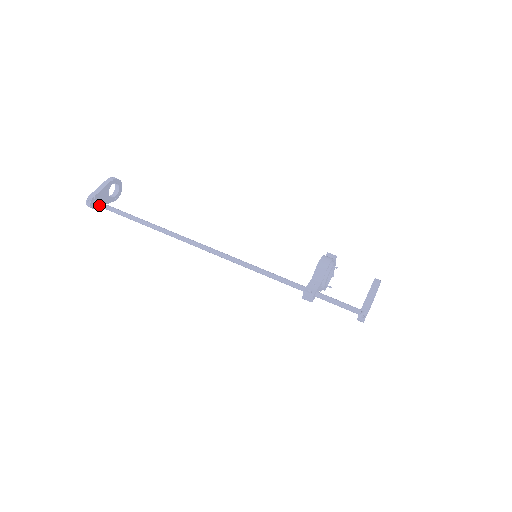
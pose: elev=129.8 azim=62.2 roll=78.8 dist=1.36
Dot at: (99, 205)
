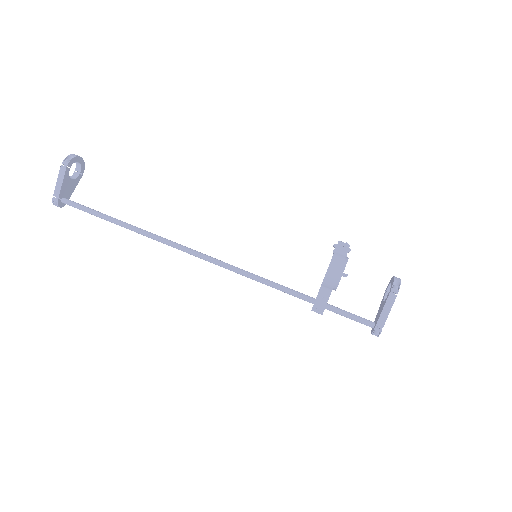
Dot at: occluded
